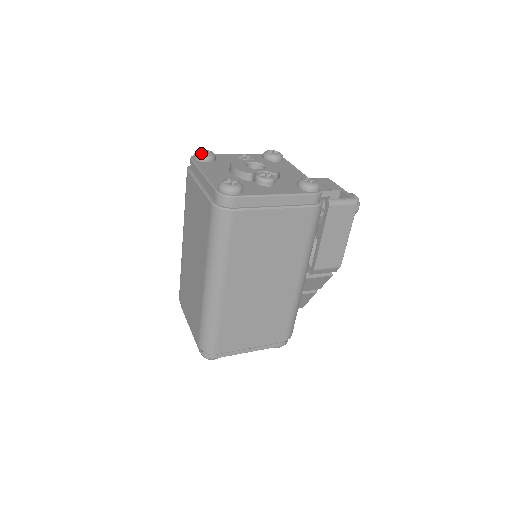
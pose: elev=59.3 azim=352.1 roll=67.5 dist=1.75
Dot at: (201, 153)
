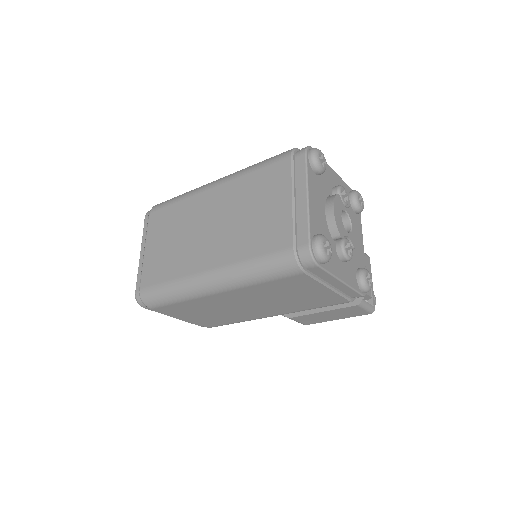
Dot at: (320, 160)
